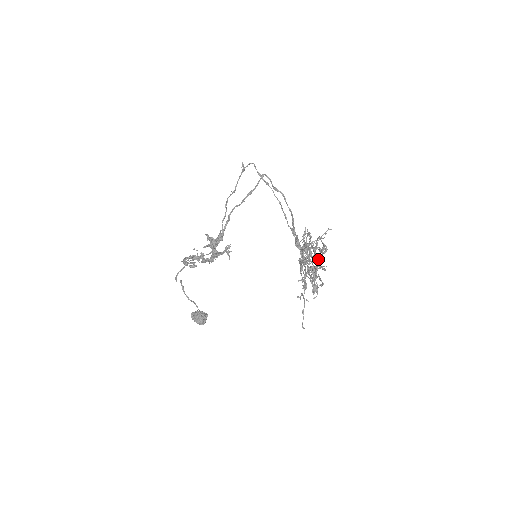
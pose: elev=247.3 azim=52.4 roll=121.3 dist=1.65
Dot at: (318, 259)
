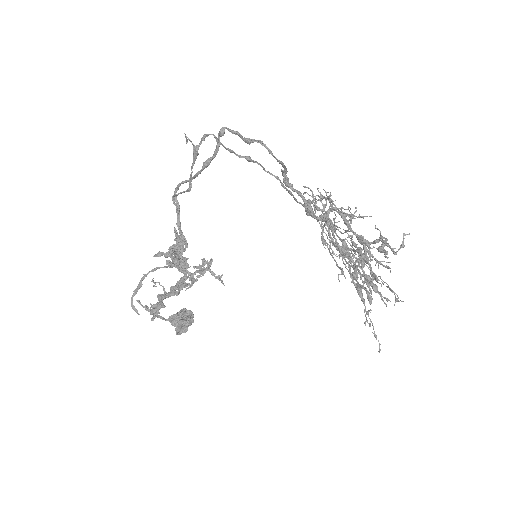
Dot at: (365, 245)
